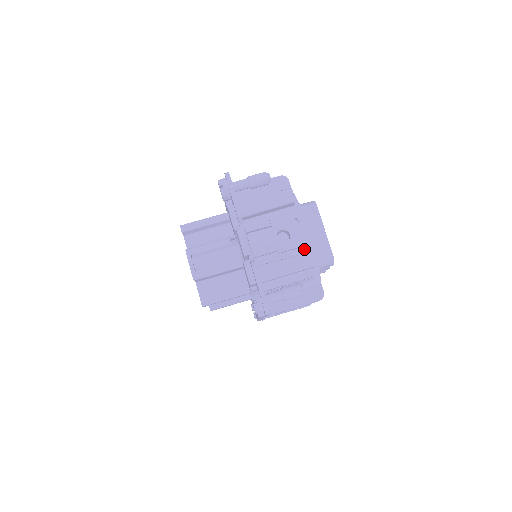
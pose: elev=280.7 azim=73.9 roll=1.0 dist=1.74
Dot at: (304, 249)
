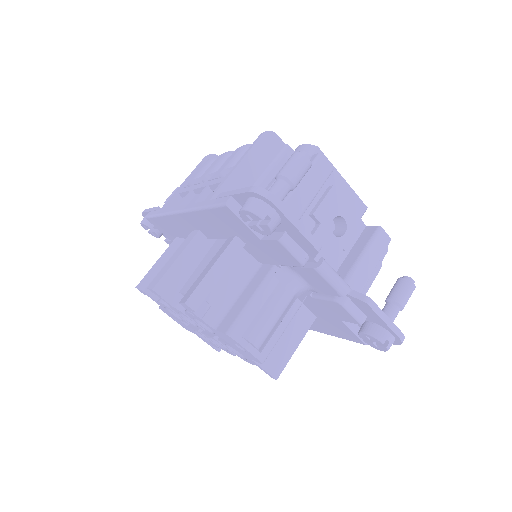
Dot at: occluded
